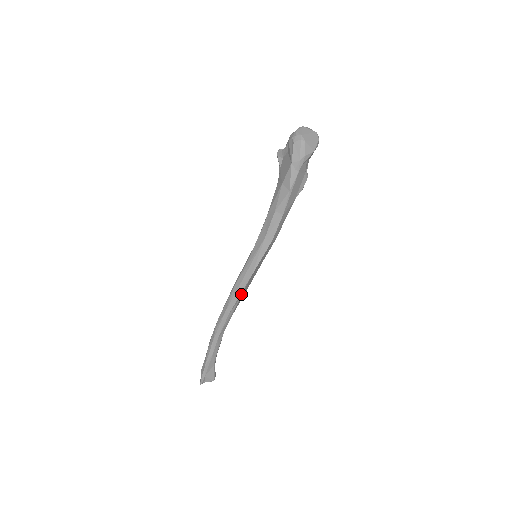
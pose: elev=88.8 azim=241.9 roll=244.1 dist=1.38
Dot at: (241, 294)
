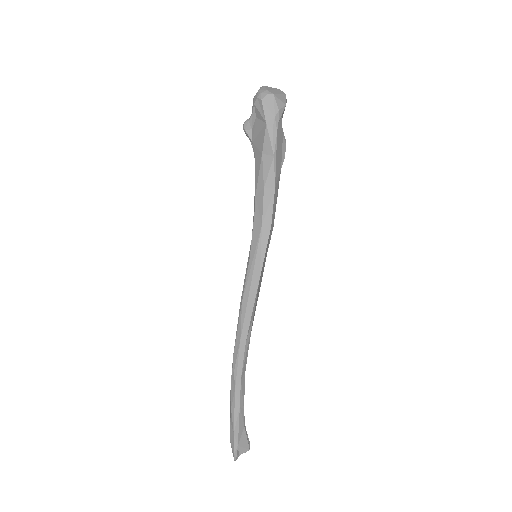
Dot at: (253, 309)
